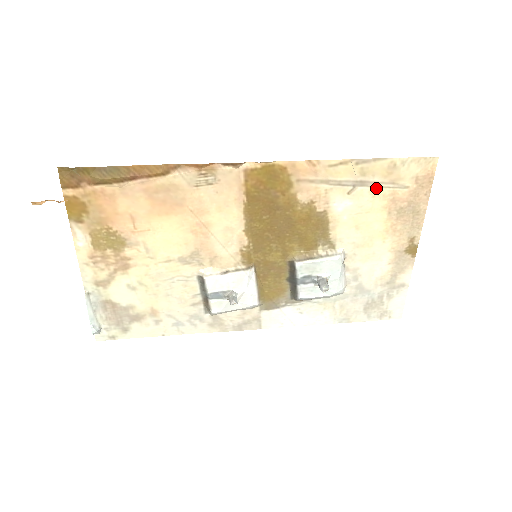
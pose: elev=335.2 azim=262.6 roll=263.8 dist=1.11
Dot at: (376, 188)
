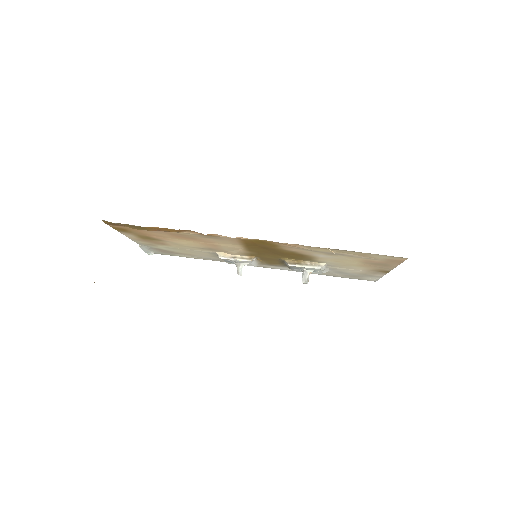
Dot at: (351, 257)
